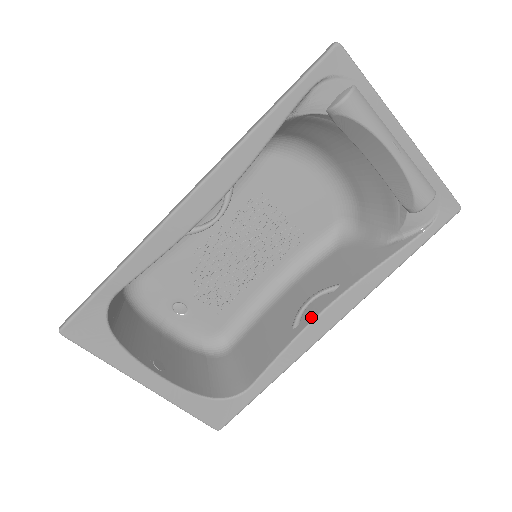
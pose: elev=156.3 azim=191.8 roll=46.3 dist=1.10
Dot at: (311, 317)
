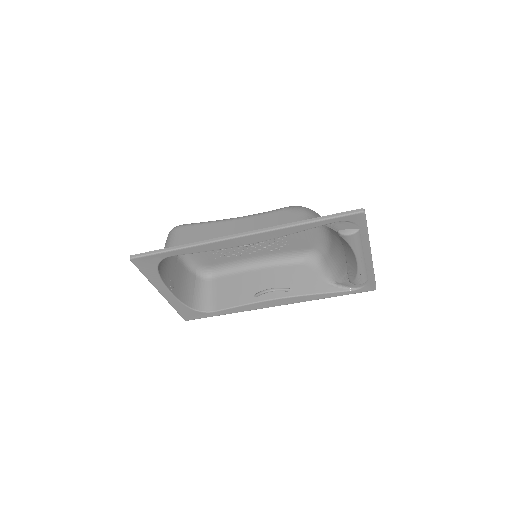
Dot at: (267, 298)
